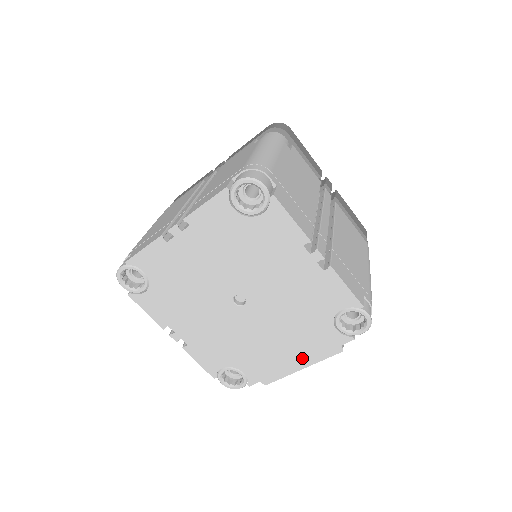
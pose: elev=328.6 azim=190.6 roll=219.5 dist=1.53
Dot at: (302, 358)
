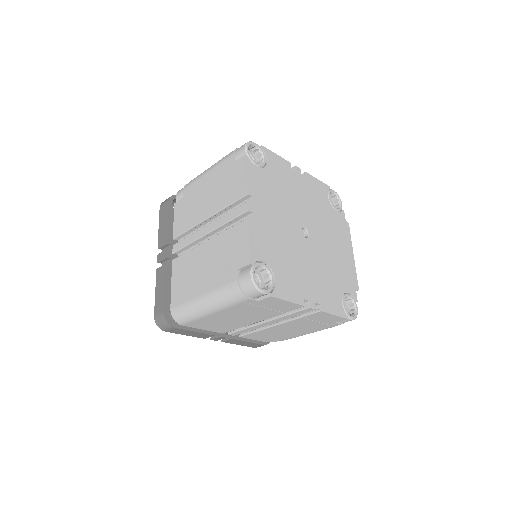
Dot at: (347, 247)
